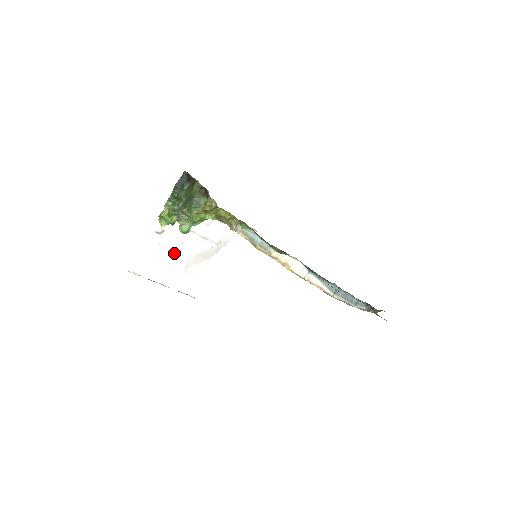
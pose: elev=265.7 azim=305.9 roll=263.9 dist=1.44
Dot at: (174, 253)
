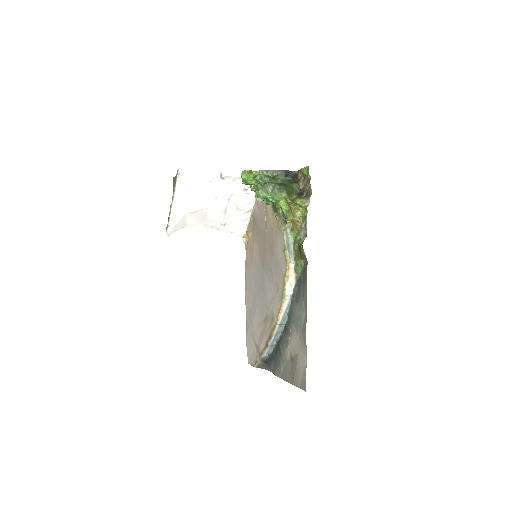
Dot at: (206, 196)
